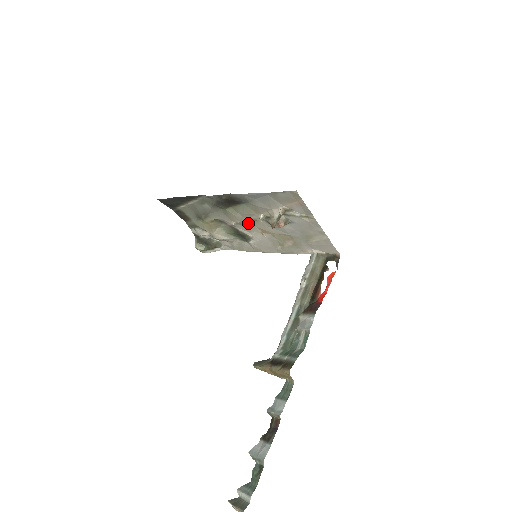
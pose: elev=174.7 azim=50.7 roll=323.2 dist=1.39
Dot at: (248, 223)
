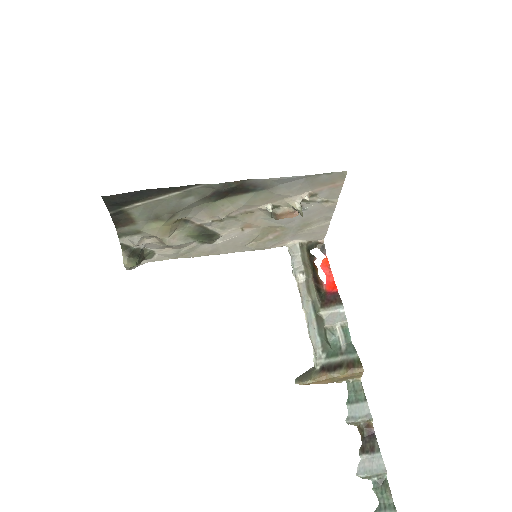
Dot at: (235, 218)
